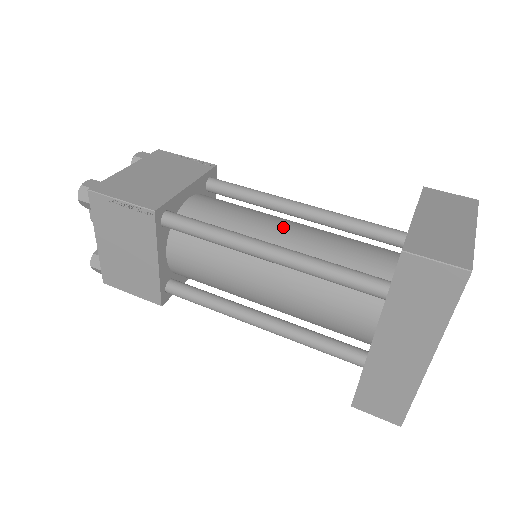
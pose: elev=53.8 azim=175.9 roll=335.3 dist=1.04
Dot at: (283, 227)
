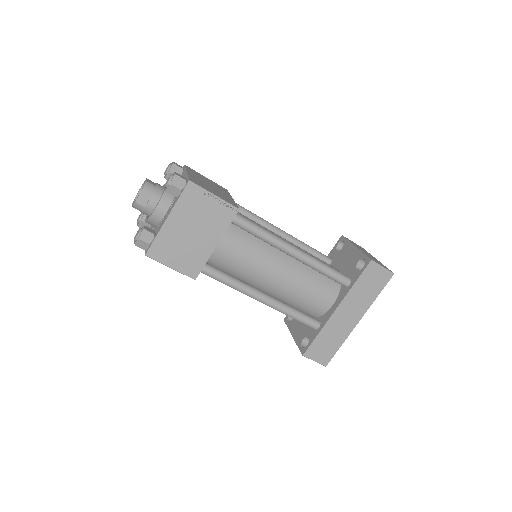
Dot at: (286, 240)
